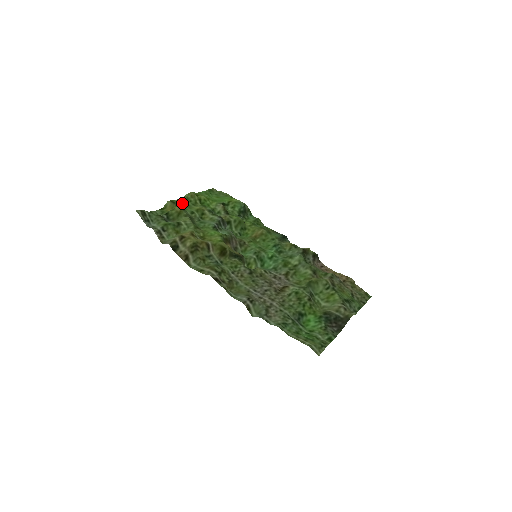
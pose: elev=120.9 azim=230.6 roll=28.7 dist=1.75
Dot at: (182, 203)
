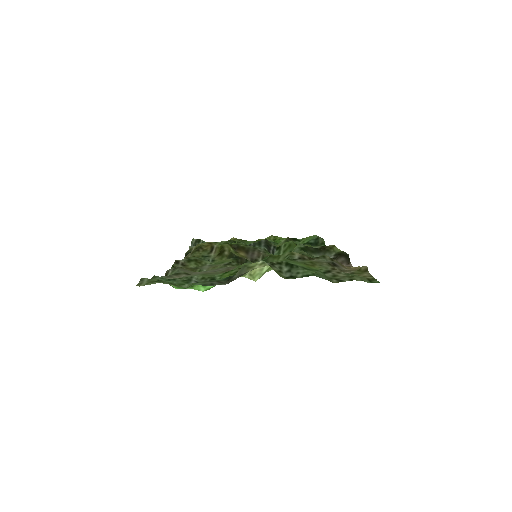
Dot at: occluded
